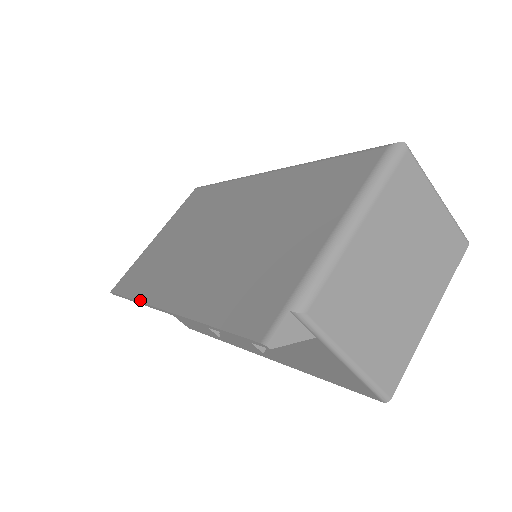
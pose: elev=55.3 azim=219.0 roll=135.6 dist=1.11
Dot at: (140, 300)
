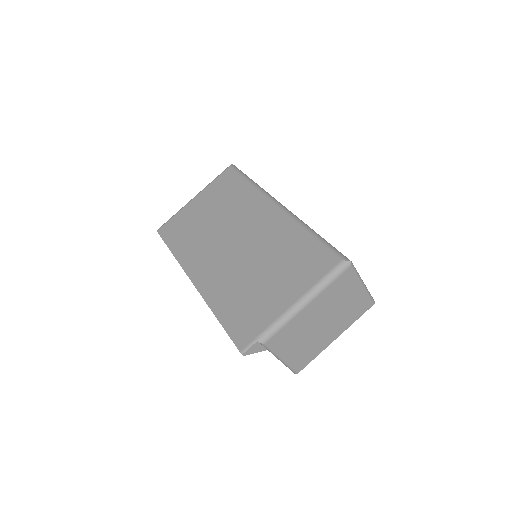
Dot at: (178, 261)
